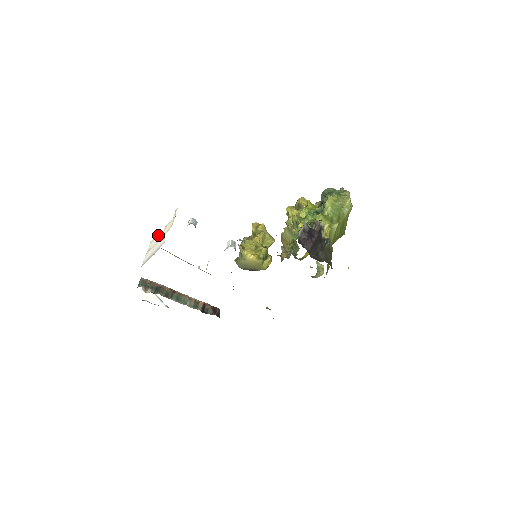
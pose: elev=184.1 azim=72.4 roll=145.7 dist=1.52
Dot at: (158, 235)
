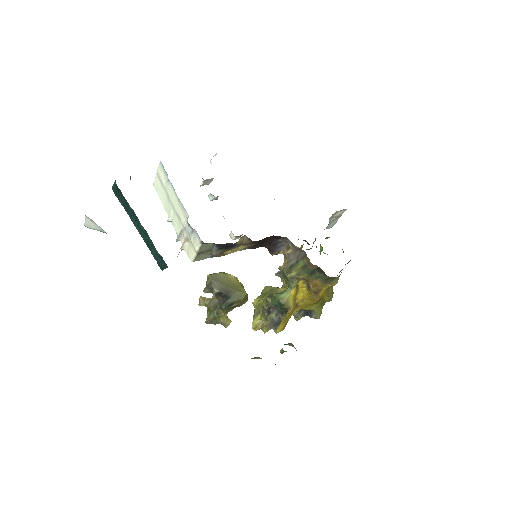
Dot at: occluded
